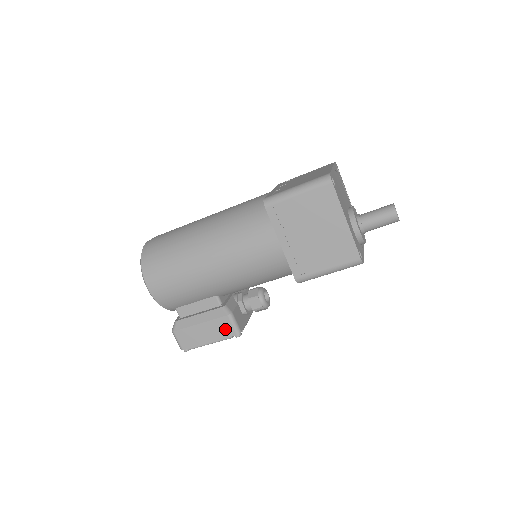
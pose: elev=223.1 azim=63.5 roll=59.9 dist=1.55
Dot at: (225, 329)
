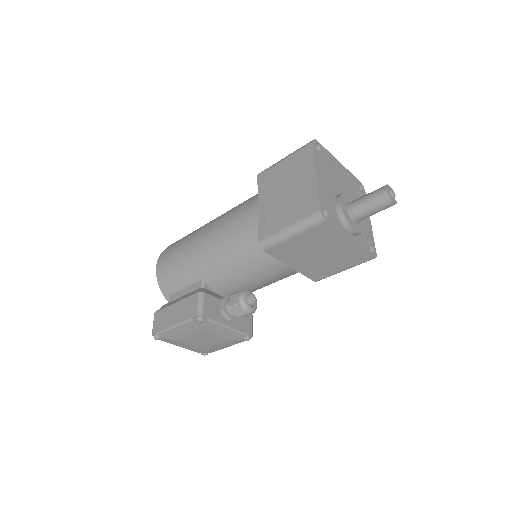
Dot at: (191, 308)
